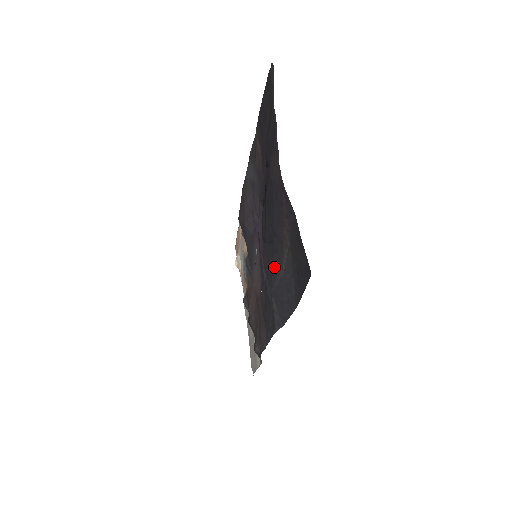
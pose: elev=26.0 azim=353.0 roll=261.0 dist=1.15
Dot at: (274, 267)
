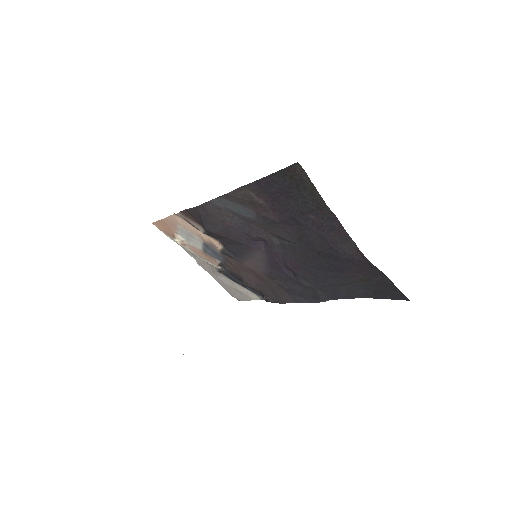
Dot at: (328, 281)
